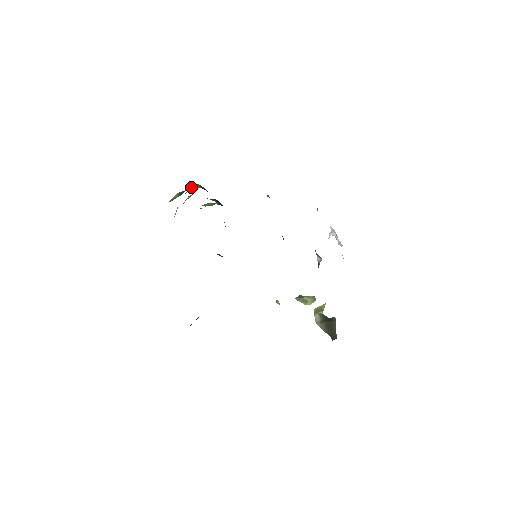
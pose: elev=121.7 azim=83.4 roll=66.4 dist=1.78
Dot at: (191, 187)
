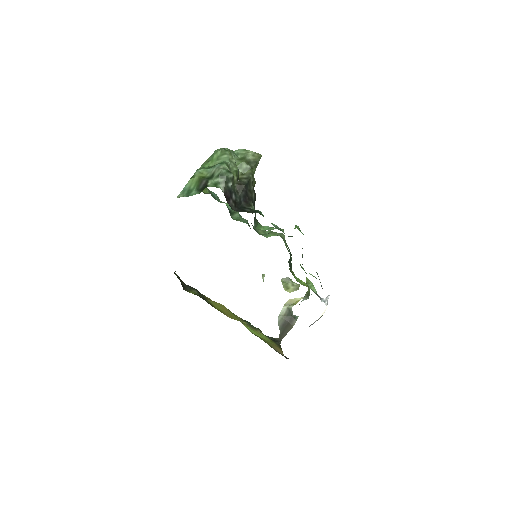
Dot at: (217, 174)
